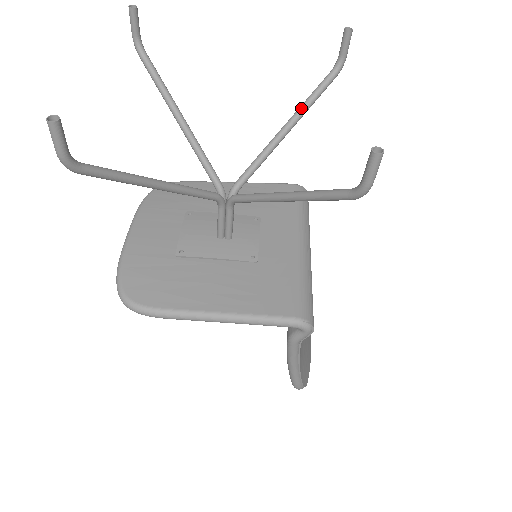
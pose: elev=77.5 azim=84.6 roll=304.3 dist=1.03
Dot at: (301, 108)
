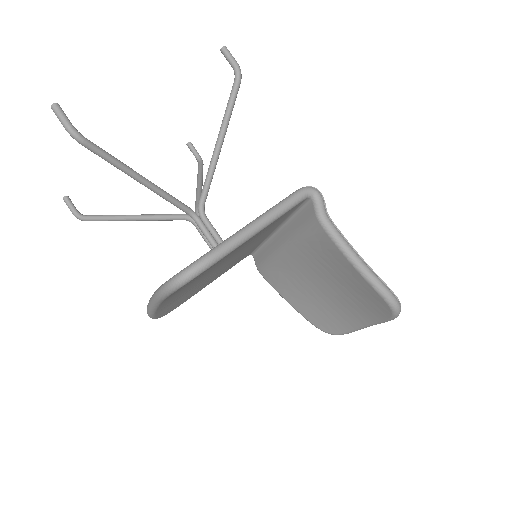
Dot at: (198, 175)
